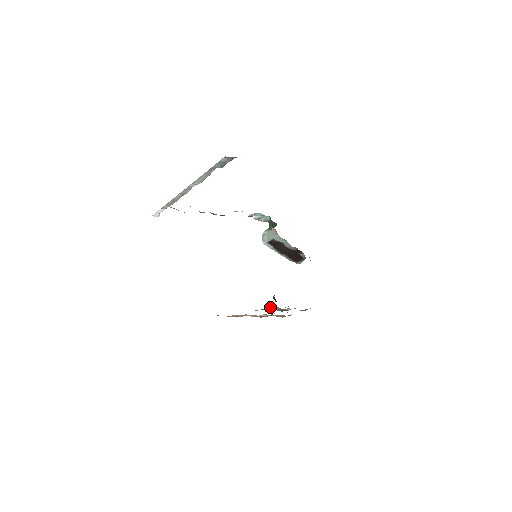
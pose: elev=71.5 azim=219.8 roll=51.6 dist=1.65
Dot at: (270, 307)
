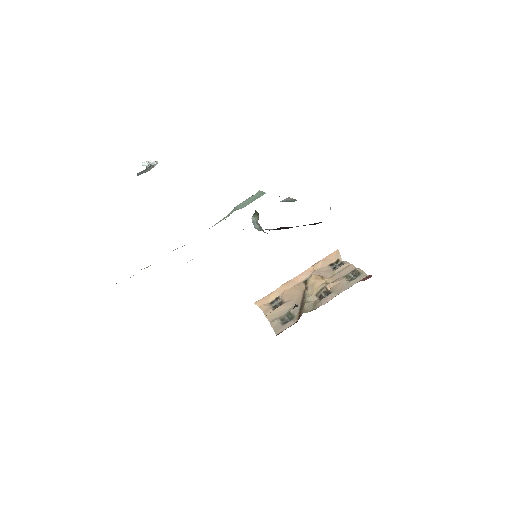
Dot at: (308, 285)
